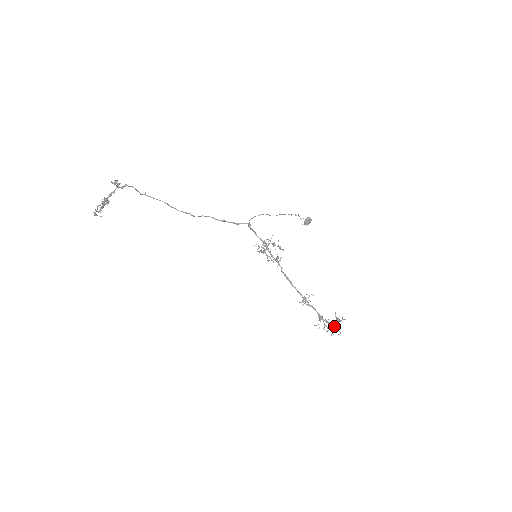
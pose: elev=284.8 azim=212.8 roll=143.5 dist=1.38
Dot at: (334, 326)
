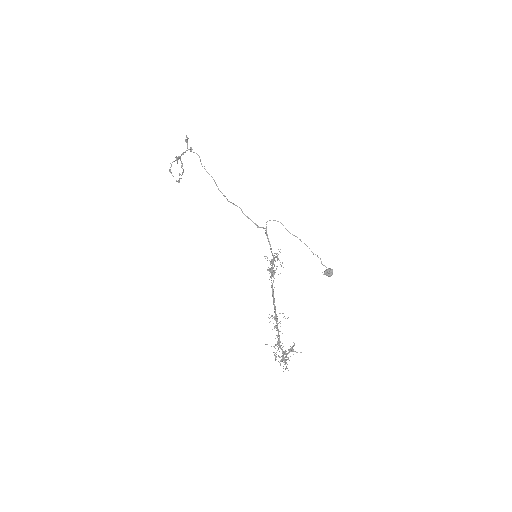
Dot at: (285, 354)
